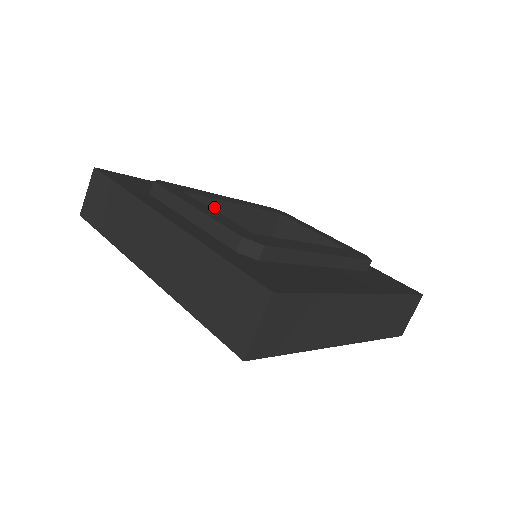
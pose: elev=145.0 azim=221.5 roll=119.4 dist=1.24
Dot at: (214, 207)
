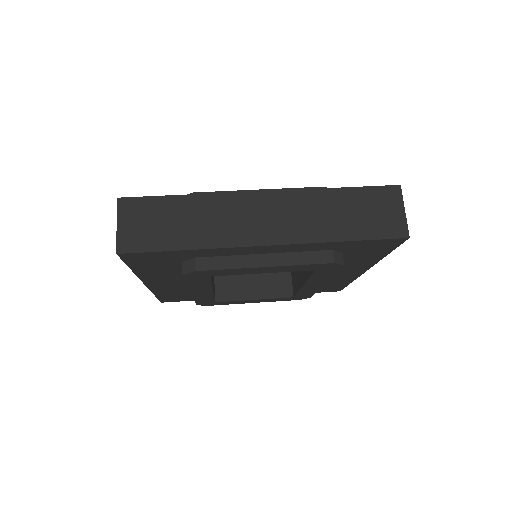
Dot at: occluded
